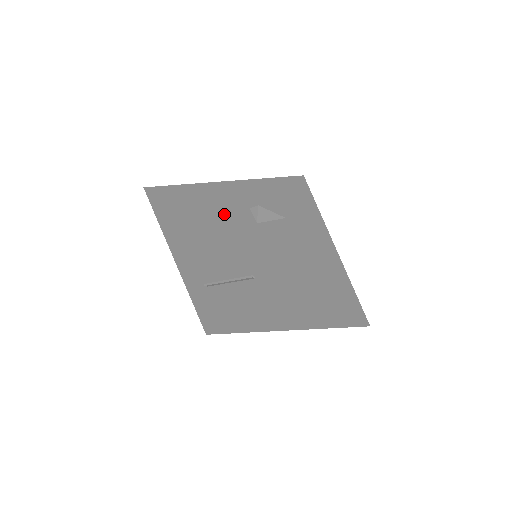
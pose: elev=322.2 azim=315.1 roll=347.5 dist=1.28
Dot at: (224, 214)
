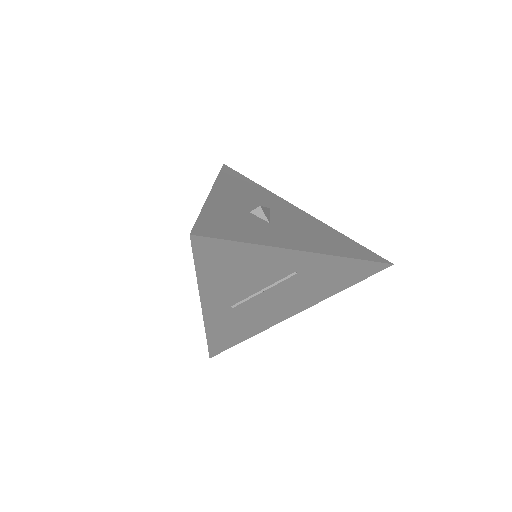
Dot at: (250, 227)
